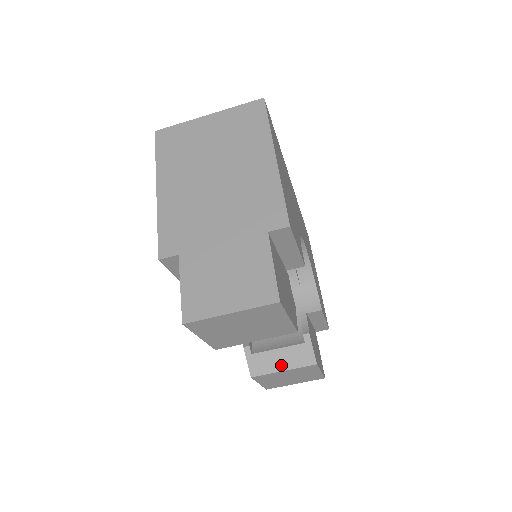
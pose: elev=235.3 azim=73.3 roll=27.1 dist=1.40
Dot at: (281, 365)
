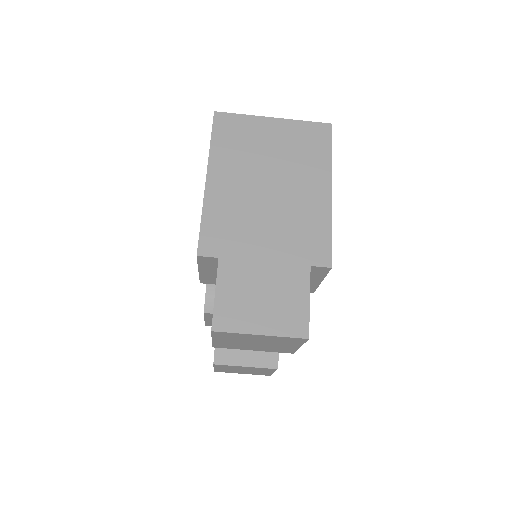
Dot at: (245, 361)
